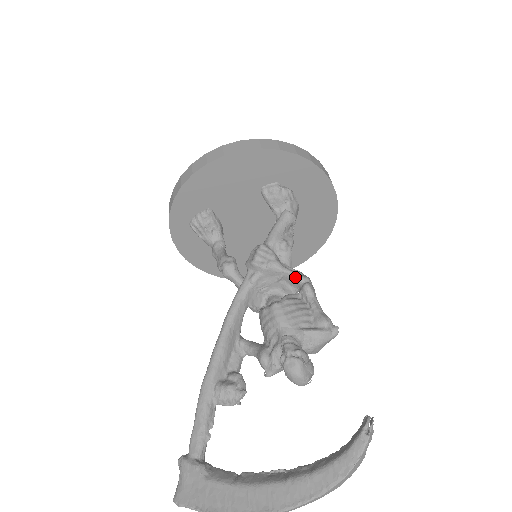
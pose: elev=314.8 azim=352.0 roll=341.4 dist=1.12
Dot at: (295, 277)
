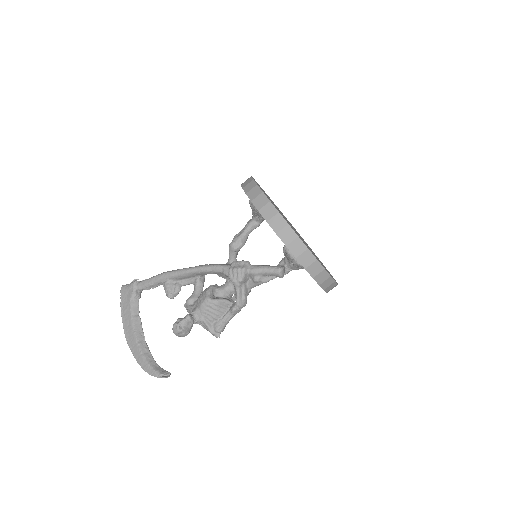
Dot at: (236, 299)
